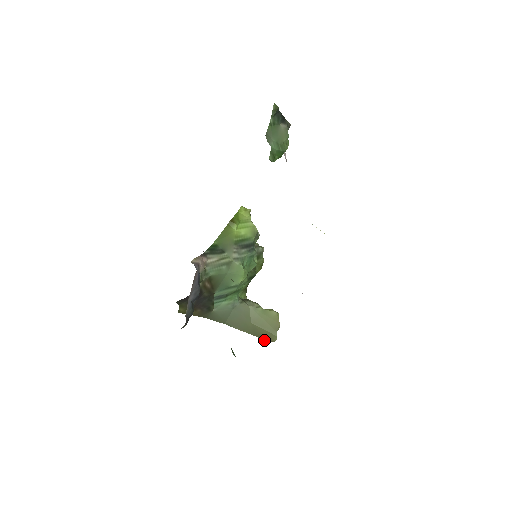
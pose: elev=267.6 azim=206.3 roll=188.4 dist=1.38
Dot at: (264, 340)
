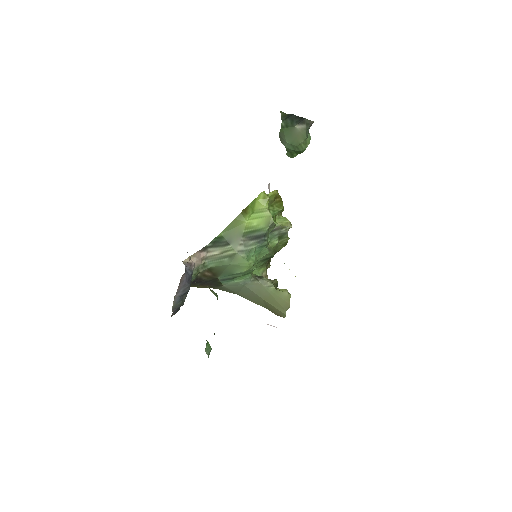
Dot at: (275, 314)
